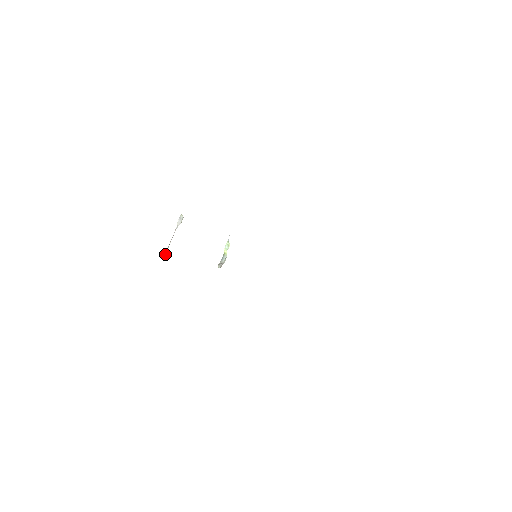
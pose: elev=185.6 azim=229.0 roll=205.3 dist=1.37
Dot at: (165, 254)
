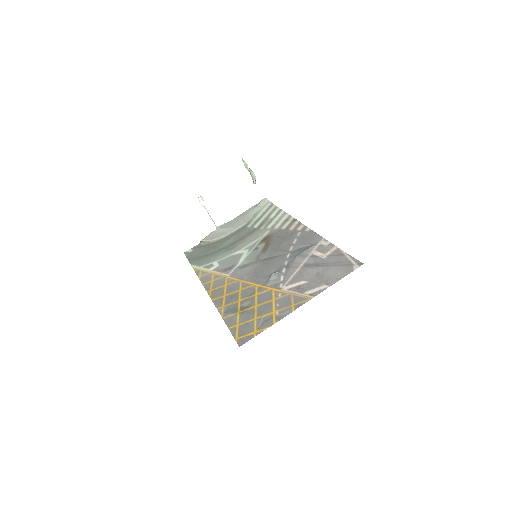
Dot at: (216, 227)
